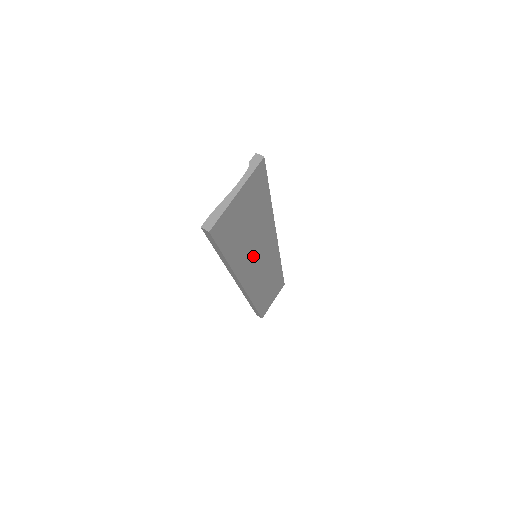
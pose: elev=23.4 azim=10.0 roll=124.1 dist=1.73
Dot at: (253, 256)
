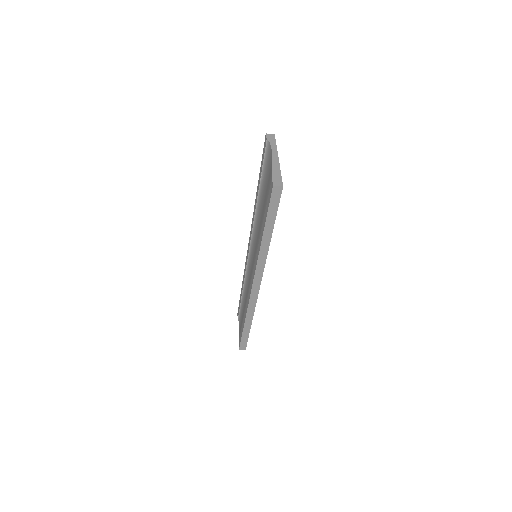
Dot at: occluded
